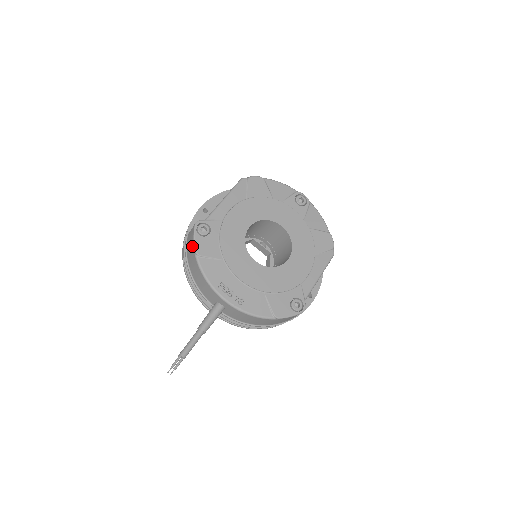
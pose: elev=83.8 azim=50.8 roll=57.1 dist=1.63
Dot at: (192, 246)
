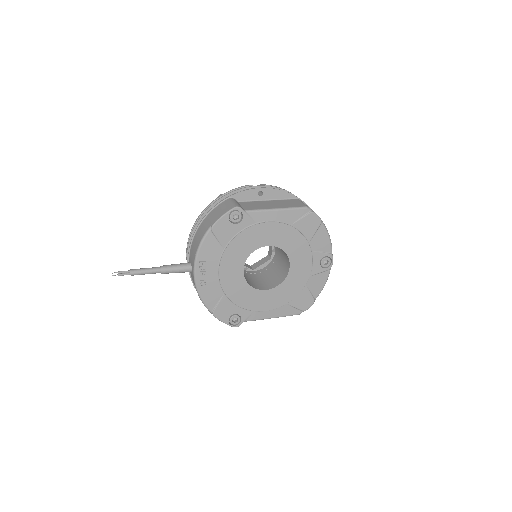
Dot at: (216, 217)
